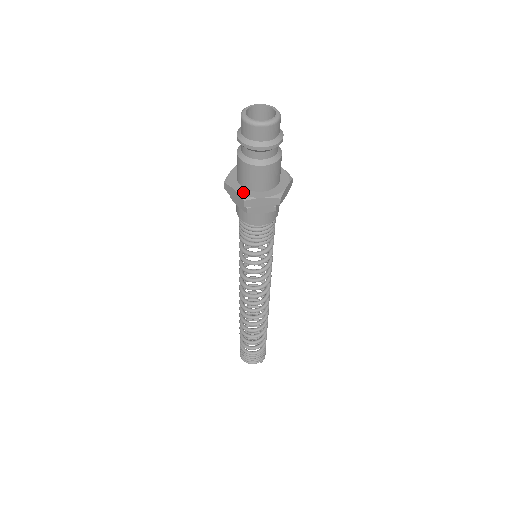
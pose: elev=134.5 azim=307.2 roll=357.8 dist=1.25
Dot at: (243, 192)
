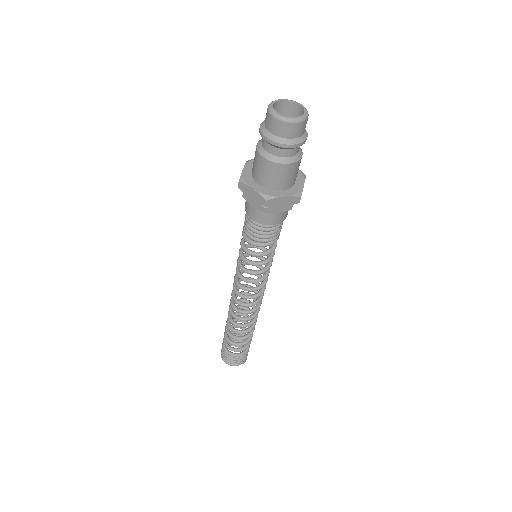
Dot at: (263, 191)
